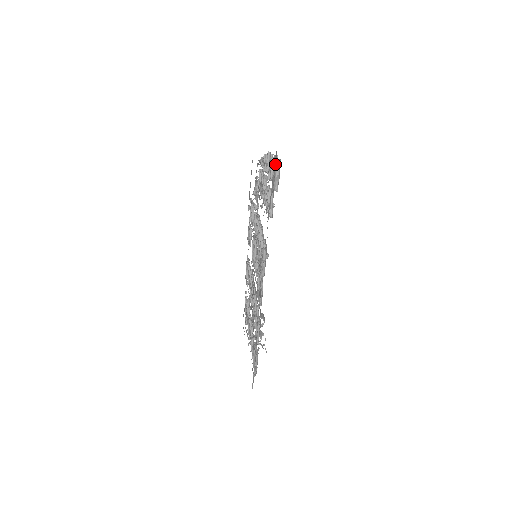
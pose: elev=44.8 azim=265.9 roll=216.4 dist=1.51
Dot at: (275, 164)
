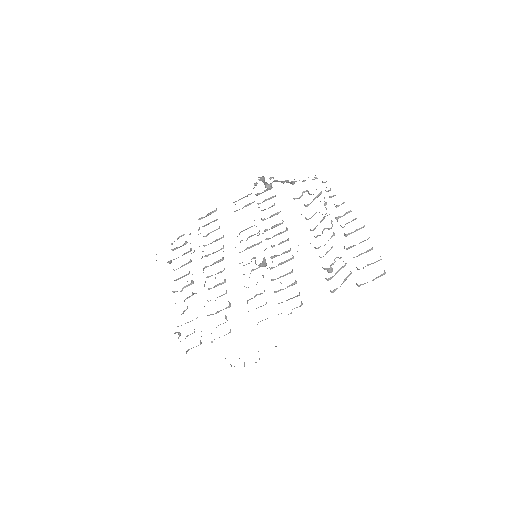
Dot at: occluded
